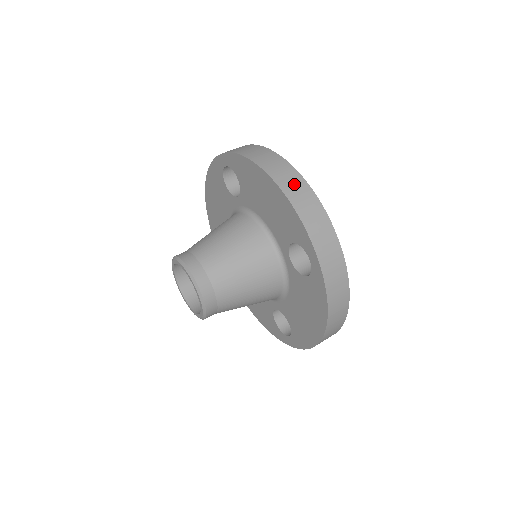
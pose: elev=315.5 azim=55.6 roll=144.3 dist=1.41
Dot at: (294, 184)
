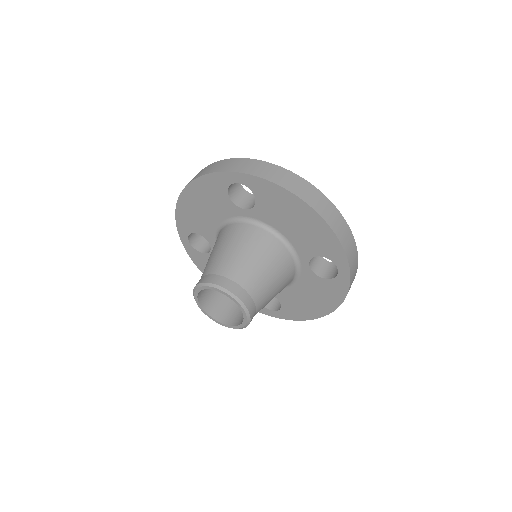
Dot at: (330, 212)
